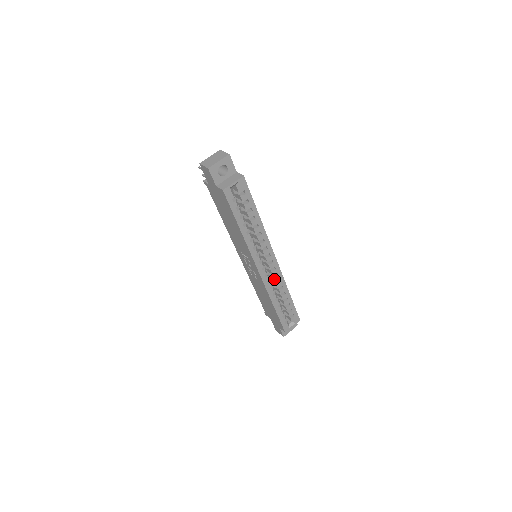
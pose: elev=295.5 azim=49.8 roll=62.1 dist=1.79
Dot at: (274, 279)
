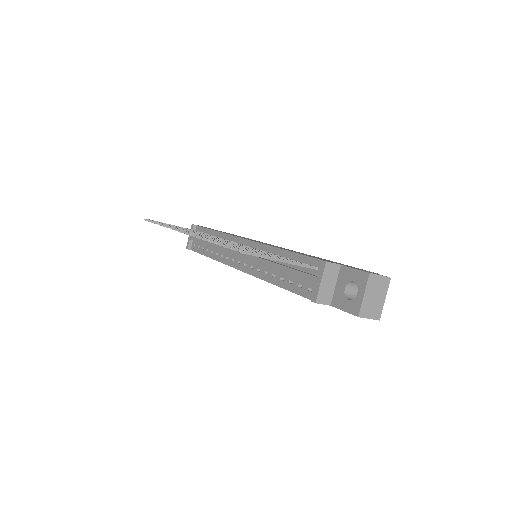
Dot at: occluded
